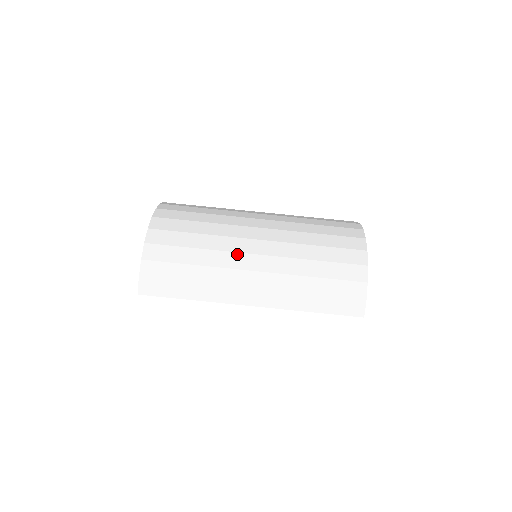
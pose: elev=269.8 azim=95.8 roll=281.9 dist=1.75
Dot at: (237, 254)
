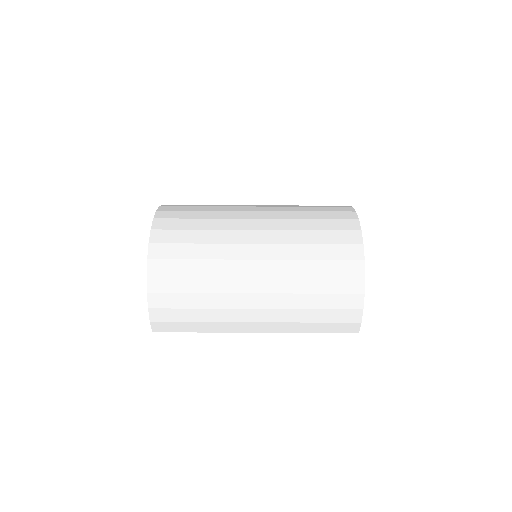
Dot at: (237, 295)
